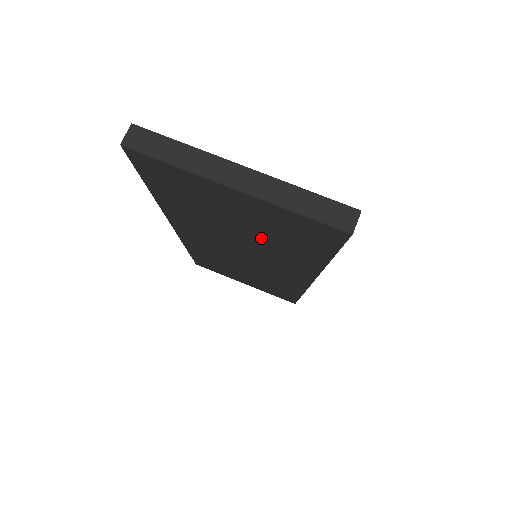
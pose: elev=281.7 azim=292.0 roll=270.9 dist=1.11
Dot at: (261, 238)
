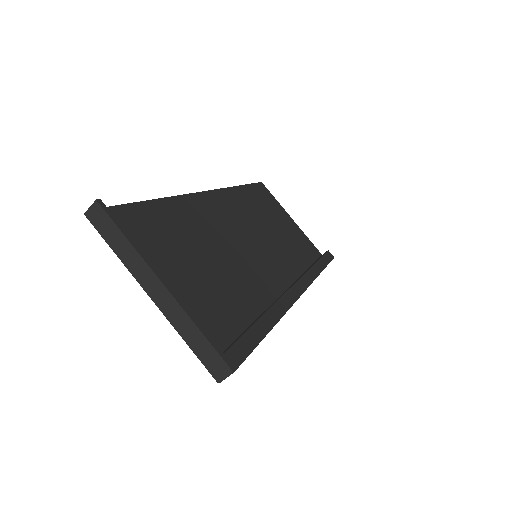
Dot at: occluded
